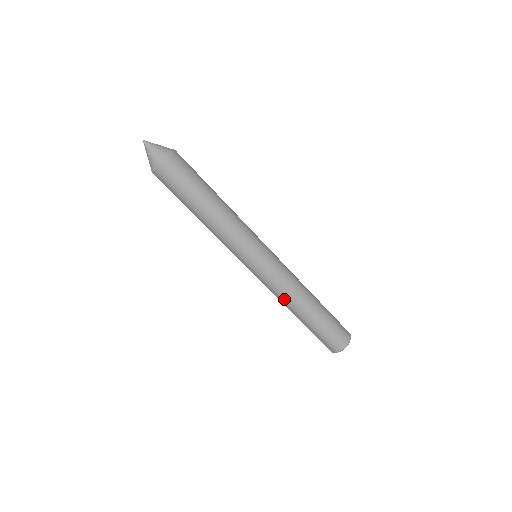
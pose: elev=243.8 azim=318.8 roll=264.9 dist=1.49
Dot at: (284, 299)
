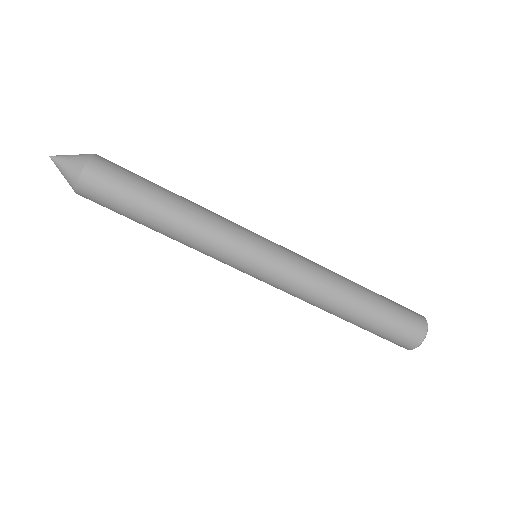
Dot at: (309, 303)
